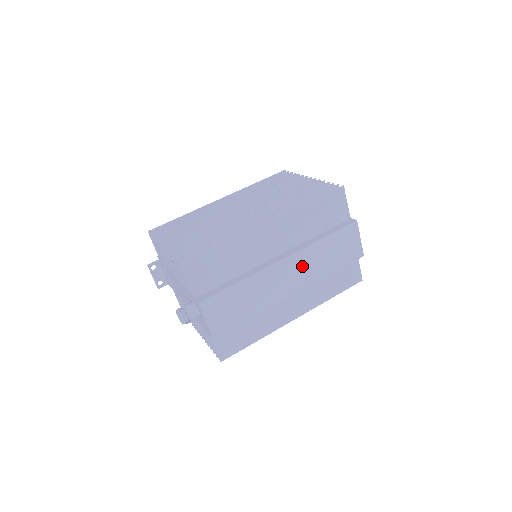
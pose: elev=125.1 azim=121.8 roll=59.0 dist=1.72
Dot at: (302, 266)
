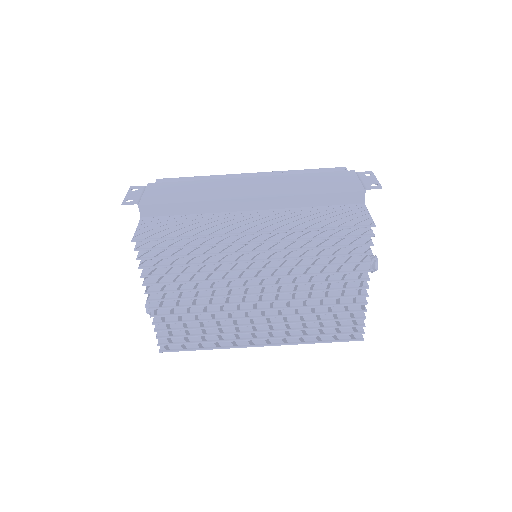
Dot at: occluded
